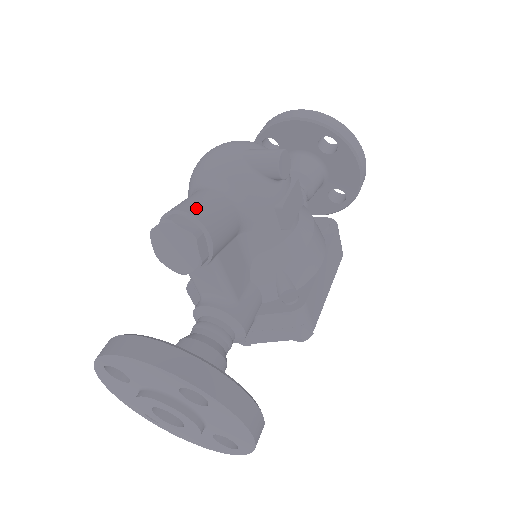
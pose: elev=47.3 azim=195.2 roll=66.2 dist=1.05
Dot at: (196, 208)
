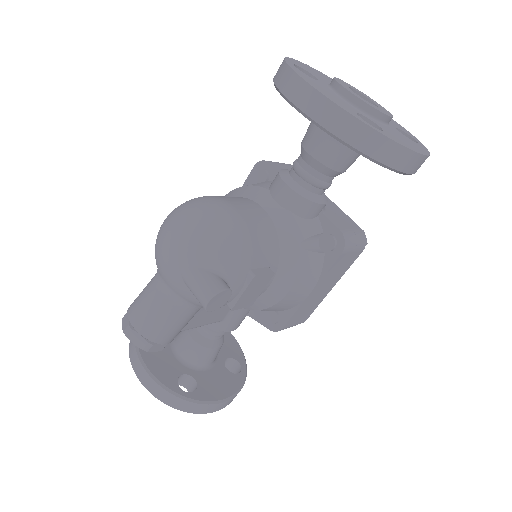
Dot at: (144, 325)
